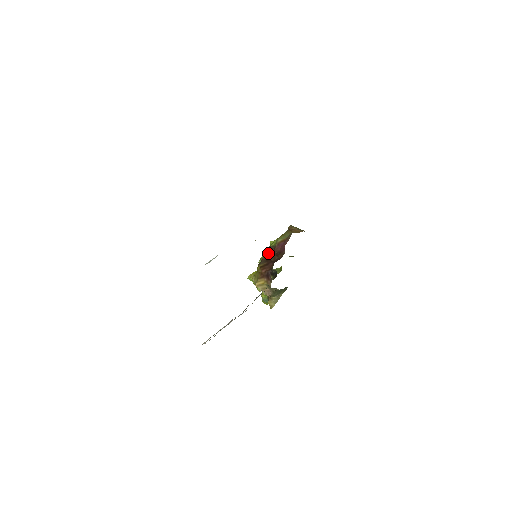
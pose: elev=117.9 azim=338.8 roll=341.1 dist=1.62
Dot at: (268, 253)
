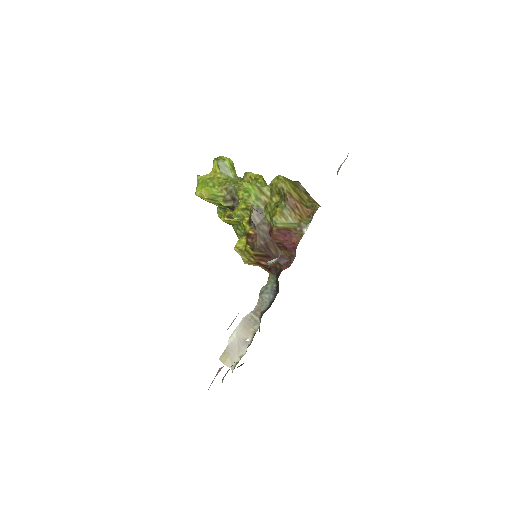
Dot at: (262, 234)
